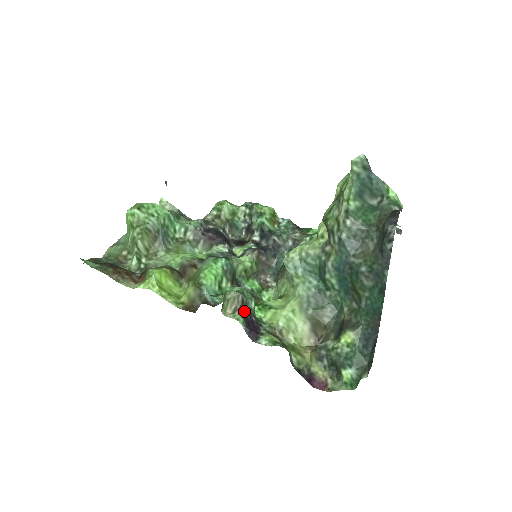
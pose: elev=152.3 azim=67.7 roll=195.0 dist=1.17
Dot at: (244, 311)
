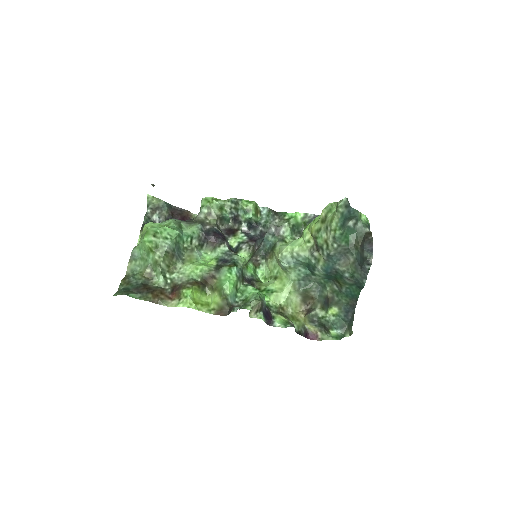
Dot at: (262, 309)
